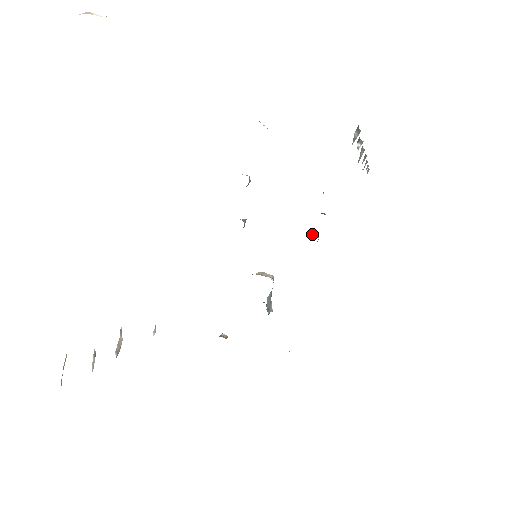
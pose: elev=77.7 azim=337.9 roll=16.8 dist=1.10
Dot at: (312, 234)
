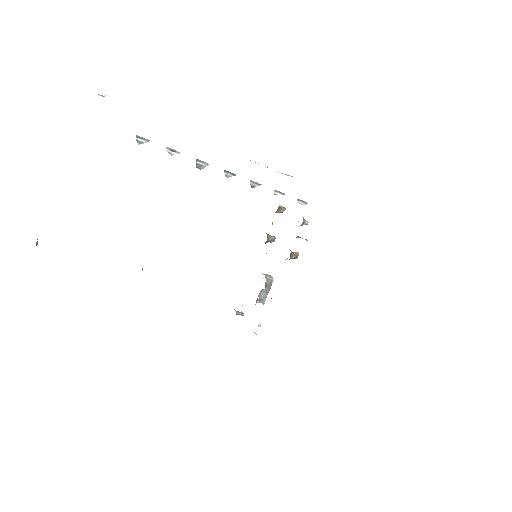
Dot at: (293, 252)
